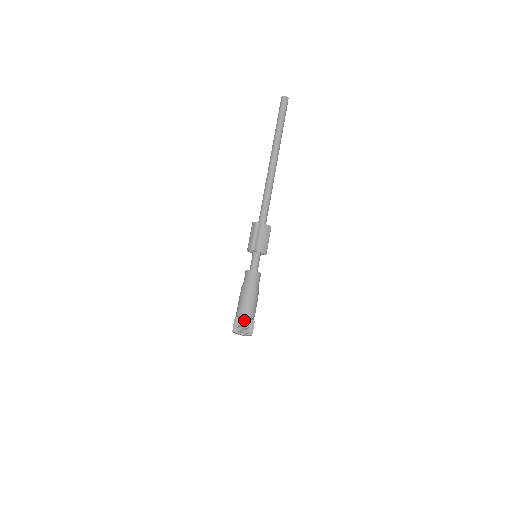
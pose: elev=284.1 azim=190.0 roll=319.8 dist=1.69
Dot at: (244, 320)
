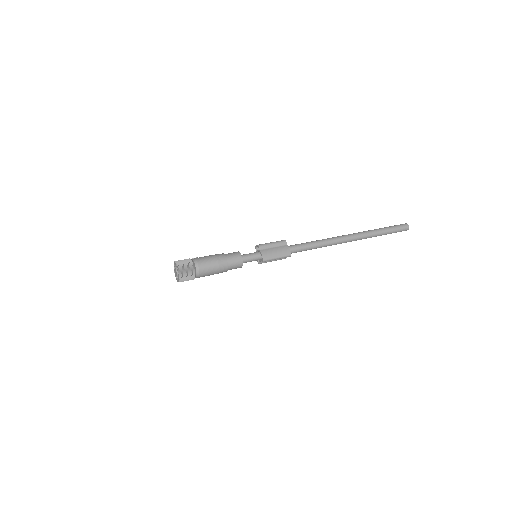
Dot at: (190, 261)
